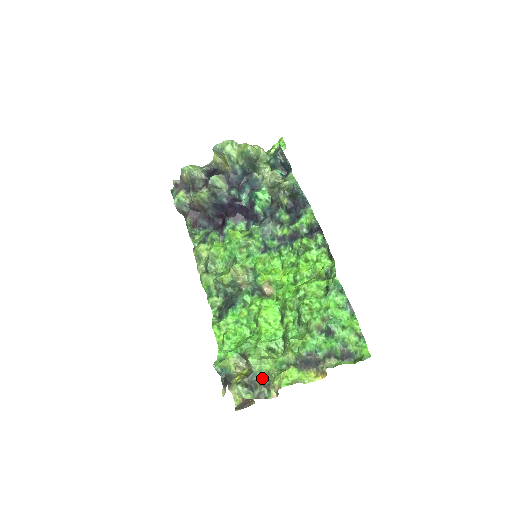
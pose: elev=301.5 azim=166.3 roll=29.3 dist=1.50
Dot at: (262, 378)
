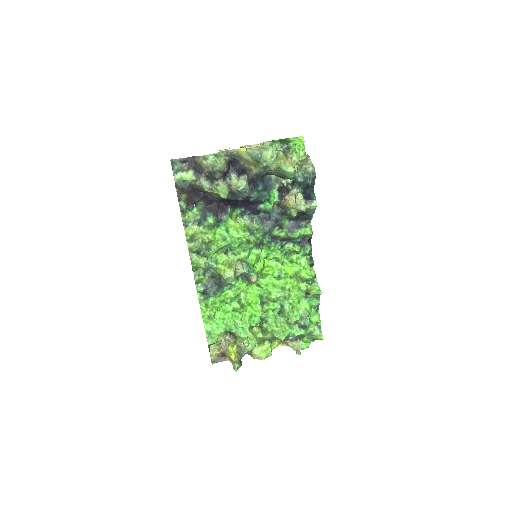
Dot at: occluded
